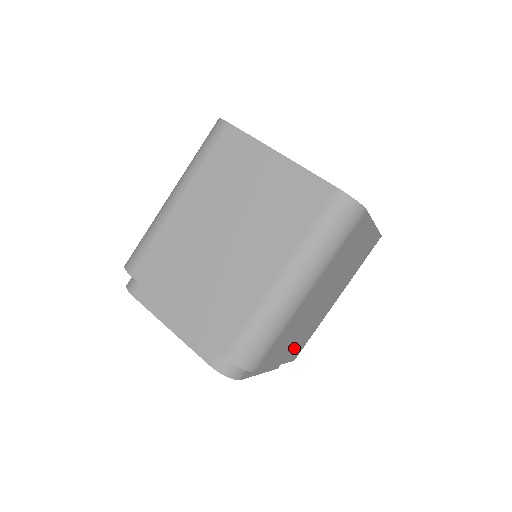
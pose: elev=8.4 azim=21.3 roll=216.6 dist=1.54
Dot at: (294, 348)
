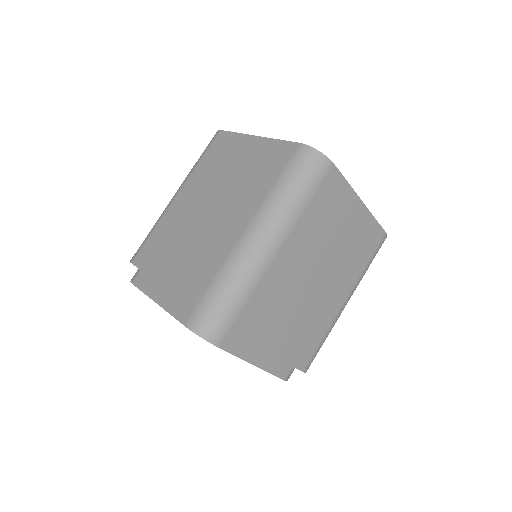
Dot at: (293, 343)
